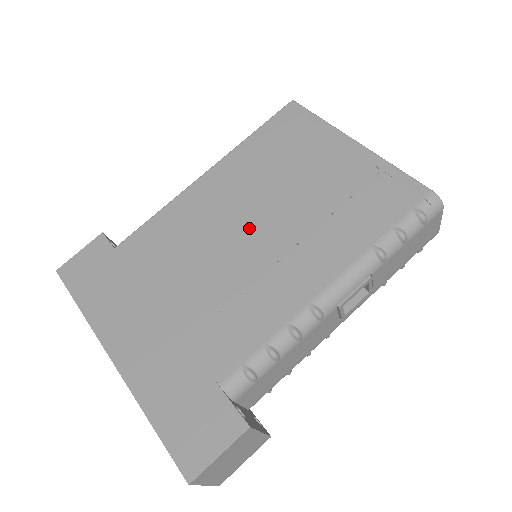
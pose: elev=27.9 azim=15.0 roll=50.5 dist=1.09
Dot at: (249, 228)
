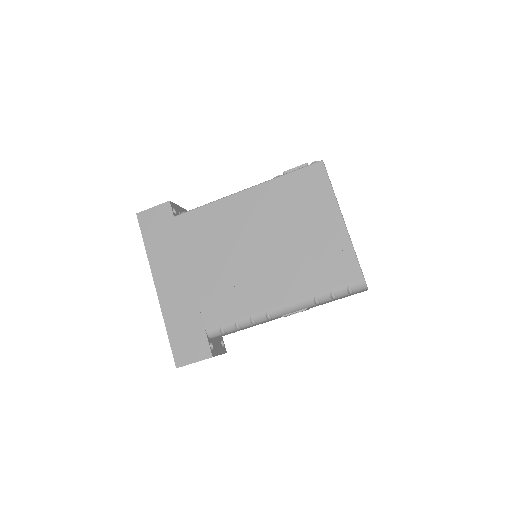
Dot at: (255, 247)
